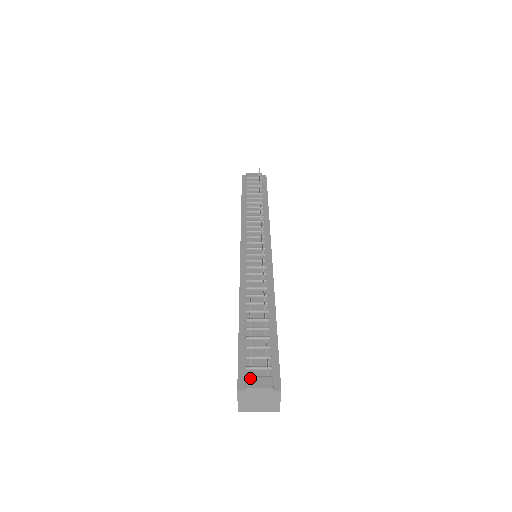
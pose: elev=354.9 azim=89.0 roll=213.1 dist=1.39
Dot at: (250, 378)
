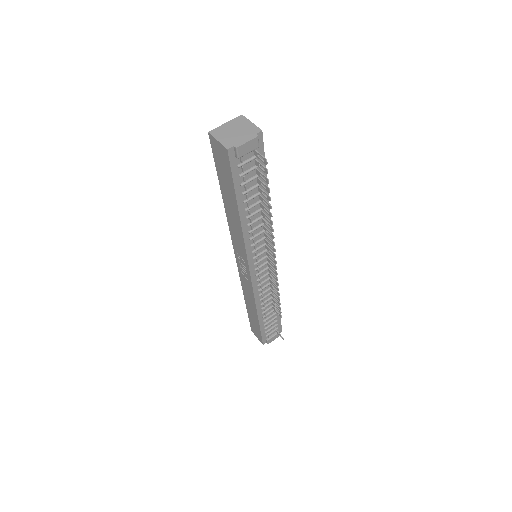
Dot at: (270, 340)
